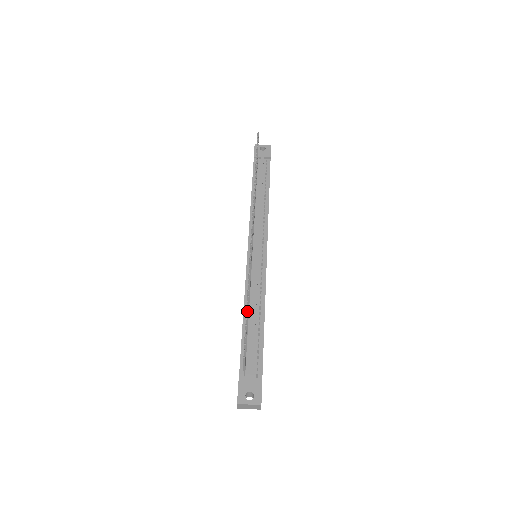
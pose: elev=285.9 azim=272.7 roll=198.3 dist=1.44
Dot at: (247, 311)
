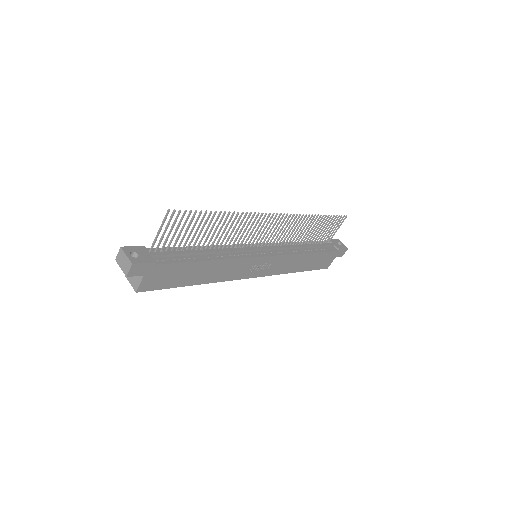
Dot at: (208, 217)
